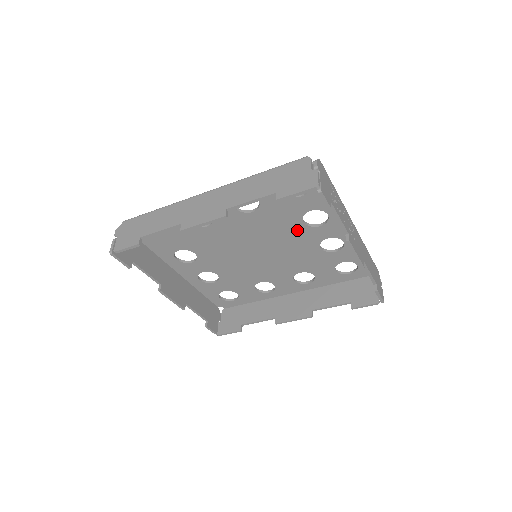
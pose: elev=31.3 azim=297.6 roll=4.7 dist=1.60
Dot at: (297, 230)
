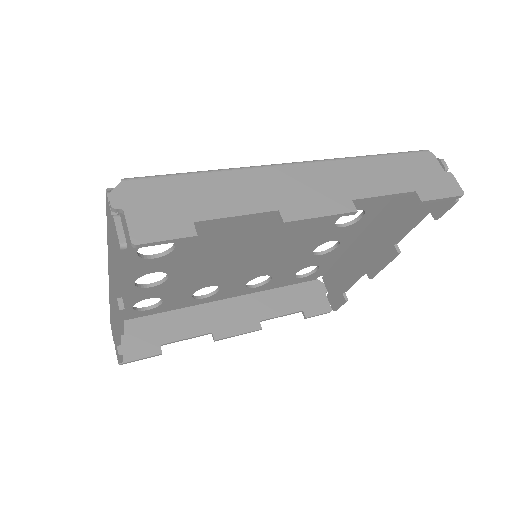
Dot at: (320, 228)
